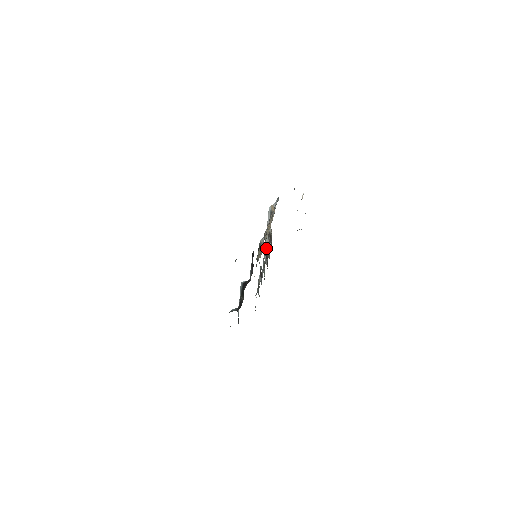
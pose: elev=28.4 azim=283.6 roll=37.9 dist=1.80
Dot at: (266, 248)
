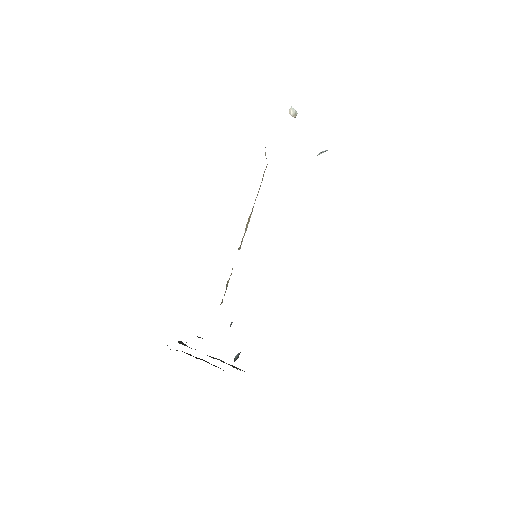
Dot at: occluded
